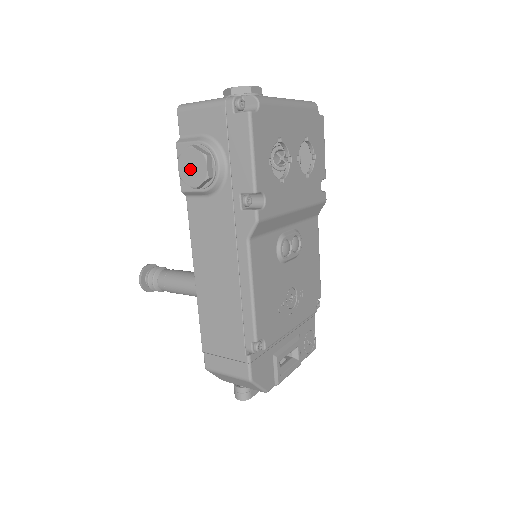
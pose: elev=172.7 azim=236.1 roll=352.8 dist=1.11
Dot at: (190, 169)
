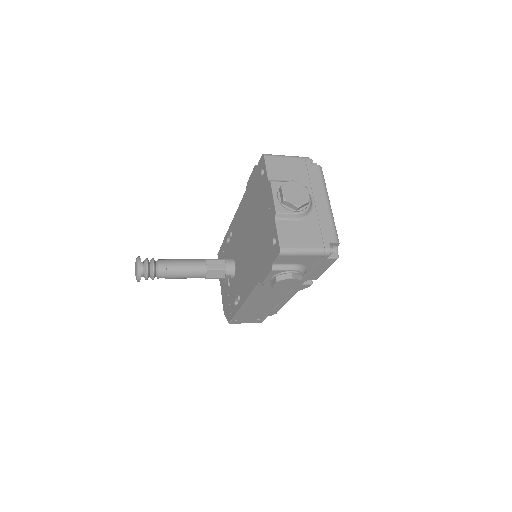
Dot at: (285, 285)
